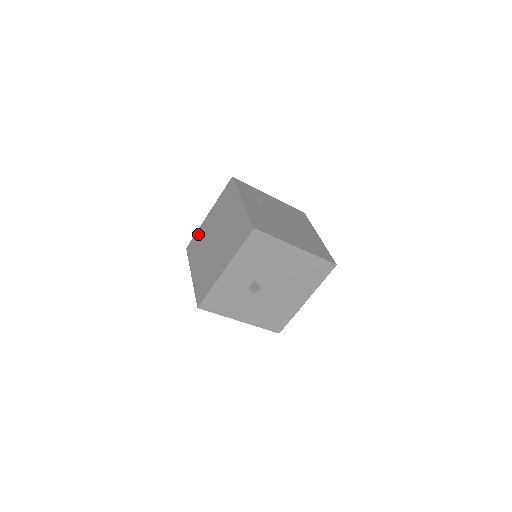
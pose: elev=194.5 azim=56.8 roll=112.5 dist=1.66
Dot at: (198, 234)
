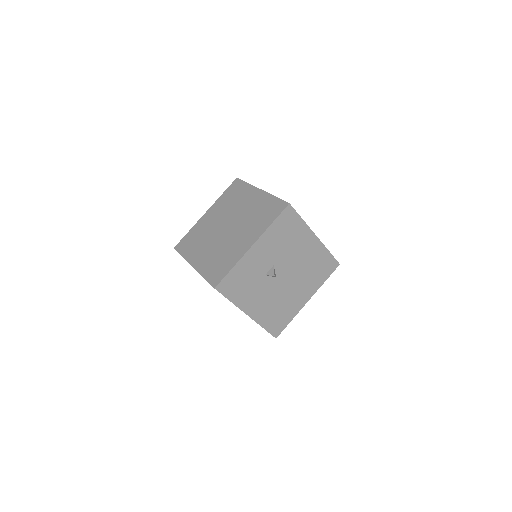
Dot at: (193, 231)
